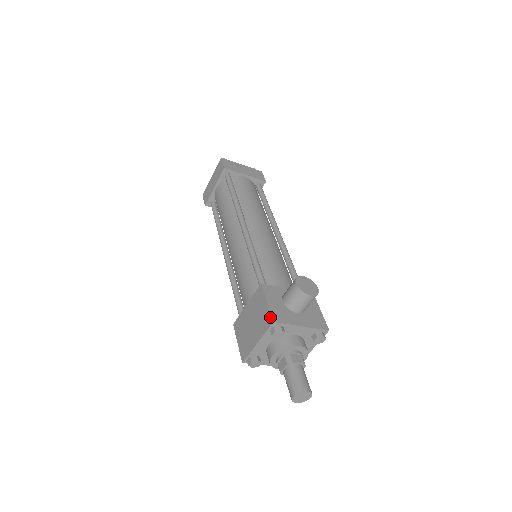
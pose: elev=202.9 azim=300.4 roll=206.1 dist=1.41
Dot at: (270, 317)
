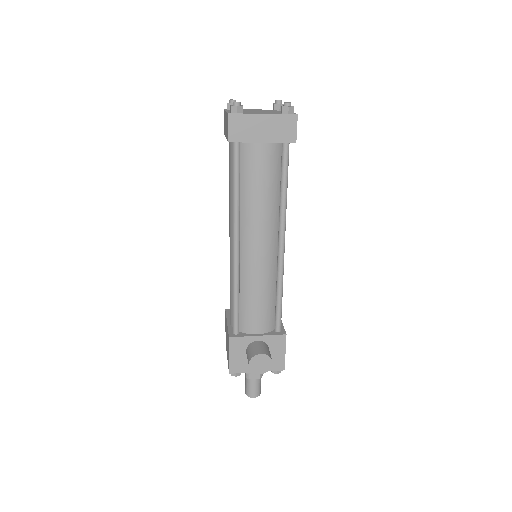
Dot at: (229, 367)
